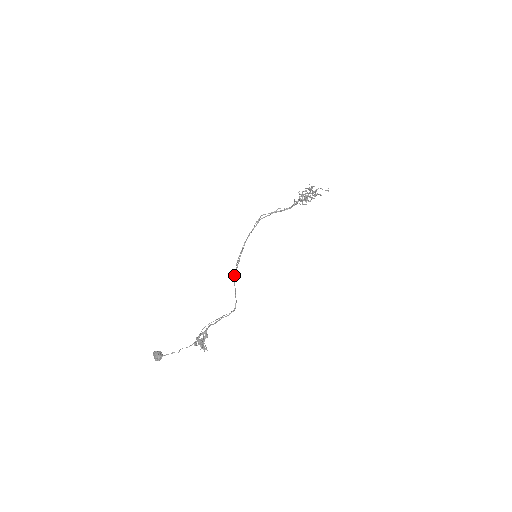
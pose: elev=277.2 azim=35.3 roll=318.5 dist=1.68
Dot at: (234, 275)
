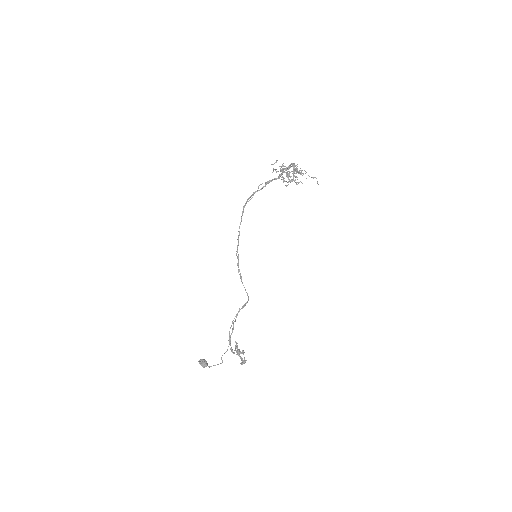
Dot at: (239, 274)
